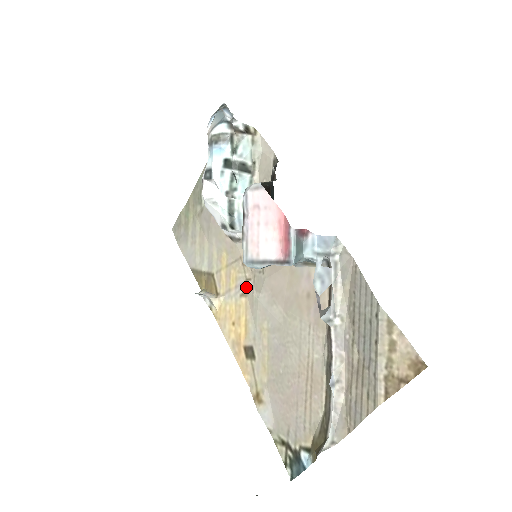
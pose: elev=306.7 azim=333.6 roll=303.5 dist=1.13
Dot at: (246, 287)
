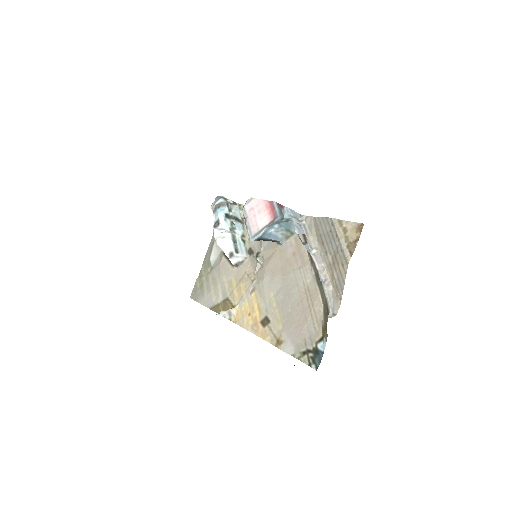
Dot at: (253, 285)
